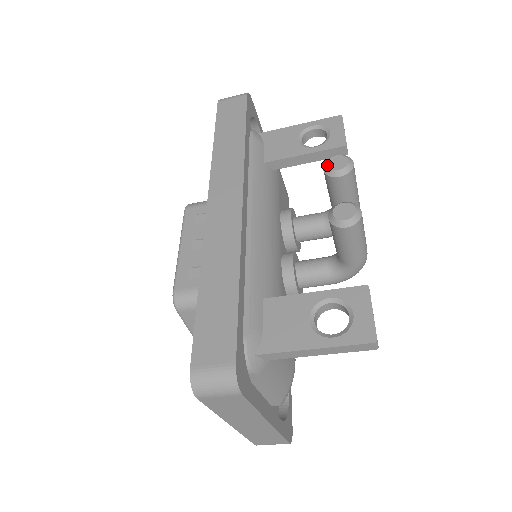
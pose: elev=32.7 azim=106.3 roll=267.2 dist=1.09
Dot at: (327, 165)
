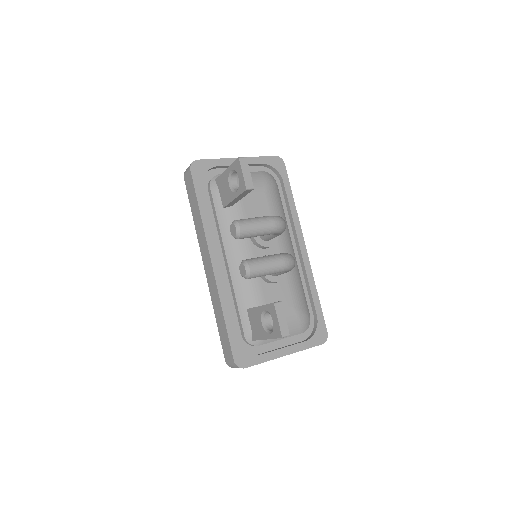
Dot at: occluded
